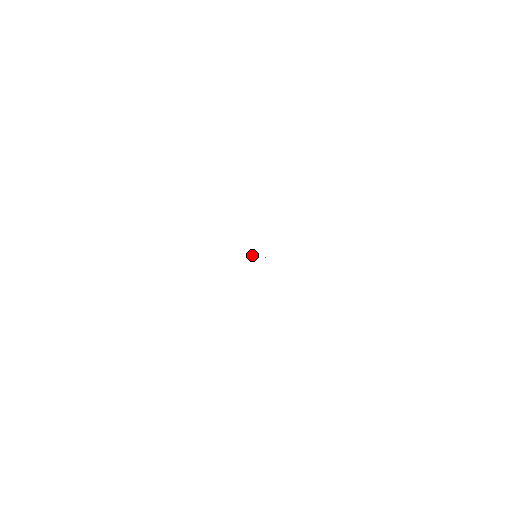
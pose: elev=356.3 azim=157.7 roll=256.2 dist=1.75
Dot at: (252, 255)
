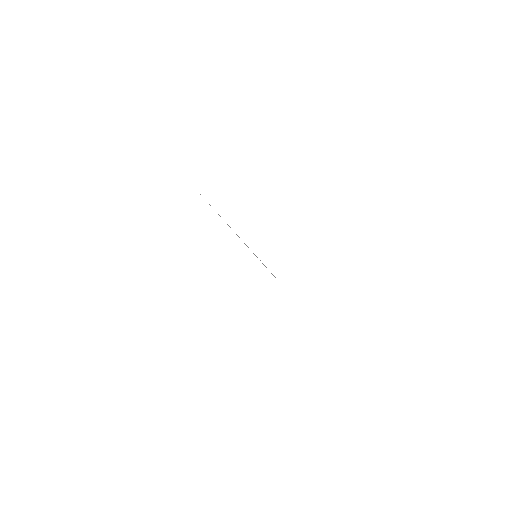
Dot at: occluded
